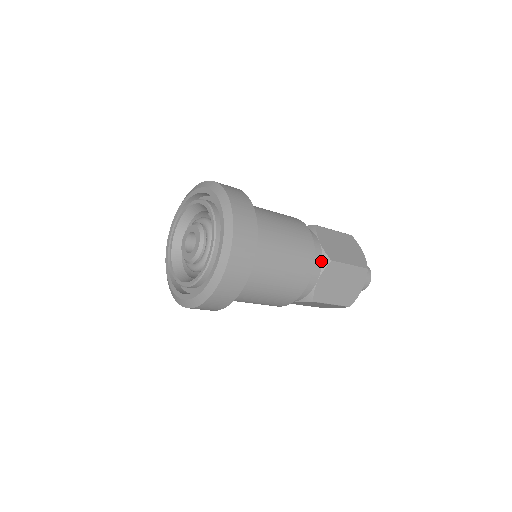
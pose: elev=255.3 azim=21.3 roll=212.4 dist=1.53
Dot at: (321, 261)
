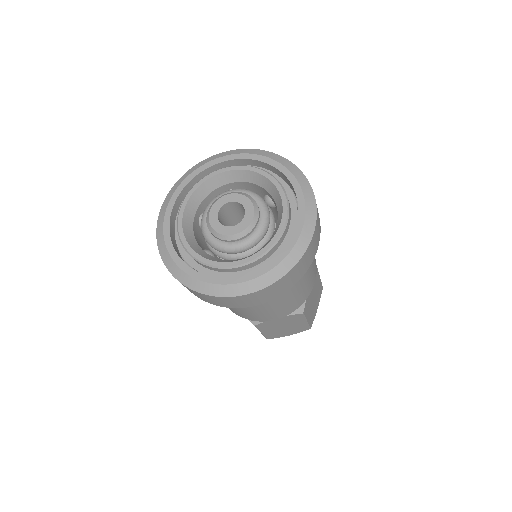
Dot at: occluded
